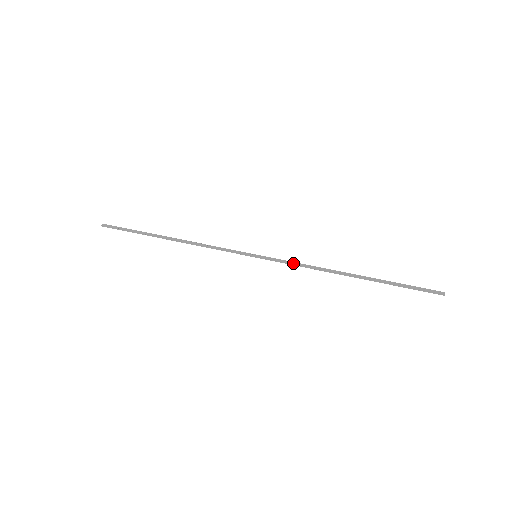
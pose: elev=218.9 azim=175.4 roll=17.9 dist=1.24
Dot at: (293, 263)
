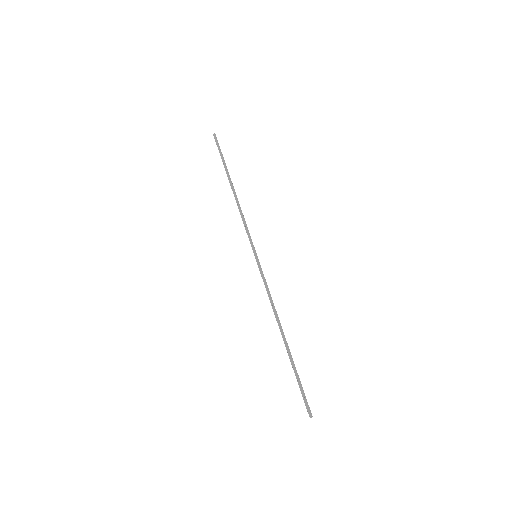
Dot at: (267, 286)
